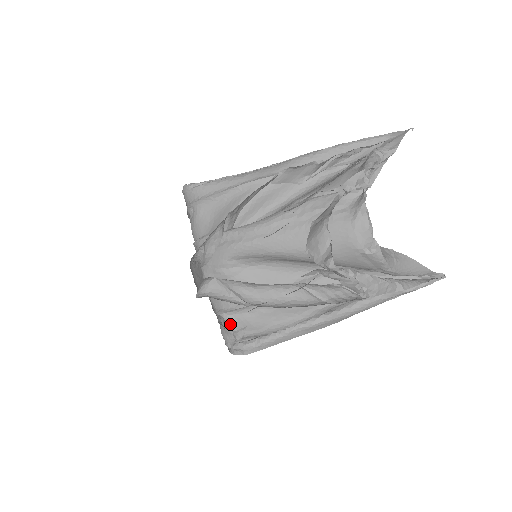
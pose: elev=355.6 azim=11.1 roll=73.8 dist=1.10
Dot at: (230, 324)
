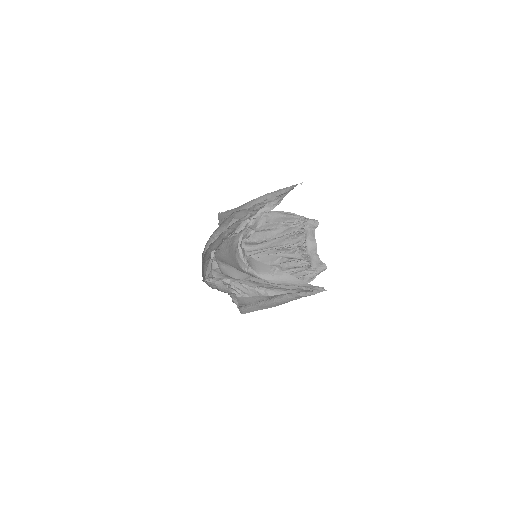
Dot at: (231, 295)
